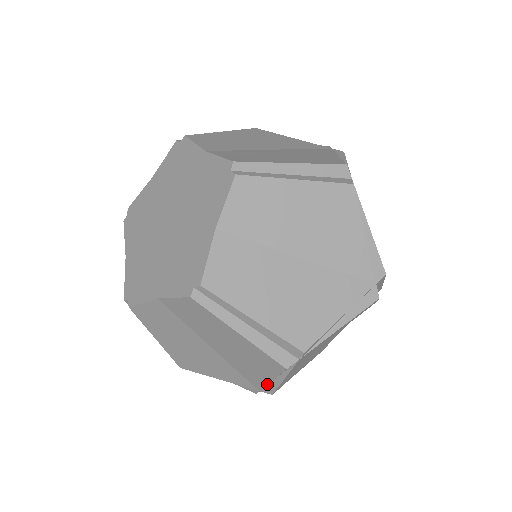
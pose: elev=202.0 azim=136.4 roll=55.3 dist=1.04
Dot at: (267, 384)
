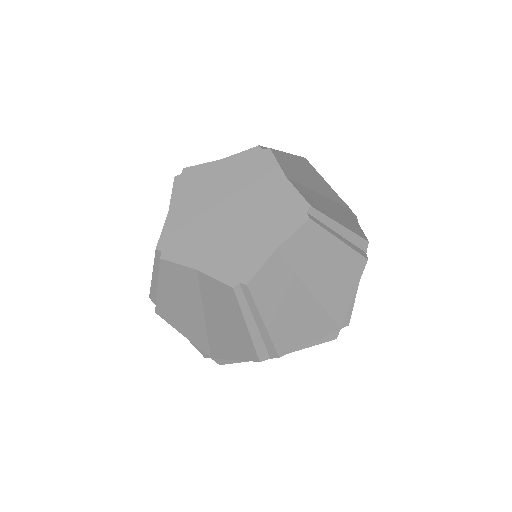
Dot at: (349, 306)
